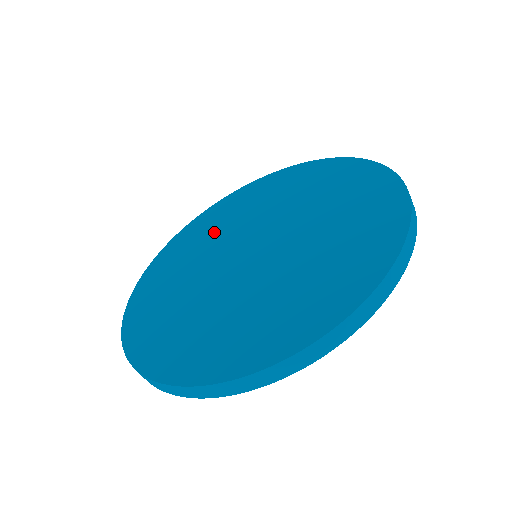
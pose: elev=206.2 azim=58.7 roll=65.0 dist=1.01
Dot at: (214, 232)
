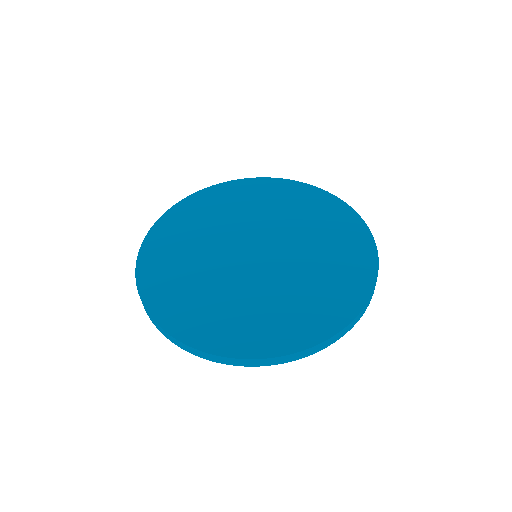
Dot at: (209, 223)
